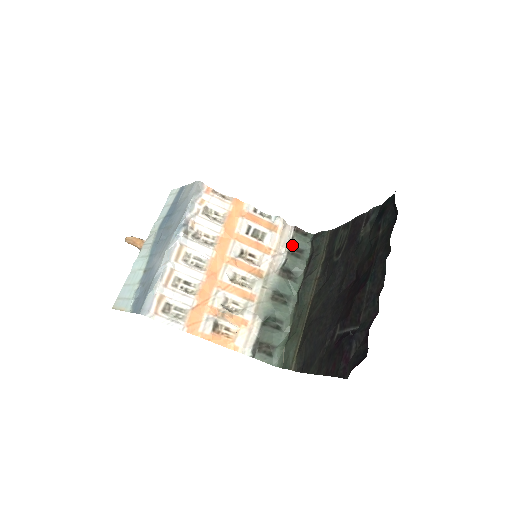
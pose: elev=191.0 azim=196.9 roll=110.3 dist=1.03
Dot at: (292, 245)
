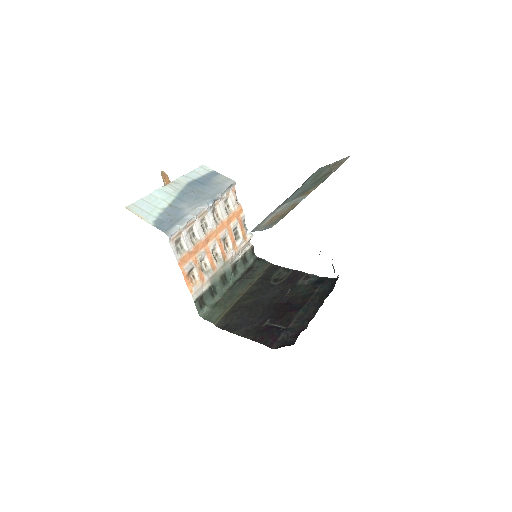
Dot at: (246, 254)
